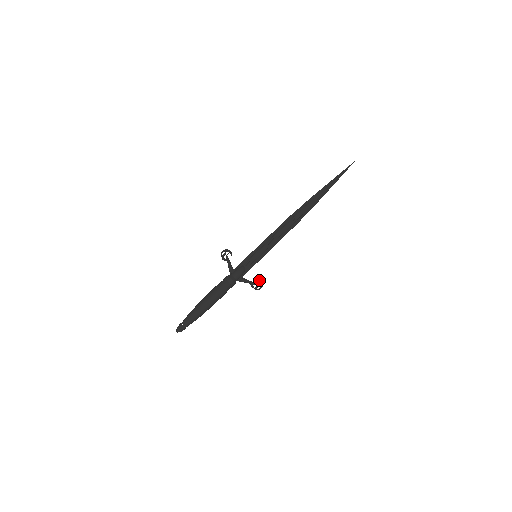
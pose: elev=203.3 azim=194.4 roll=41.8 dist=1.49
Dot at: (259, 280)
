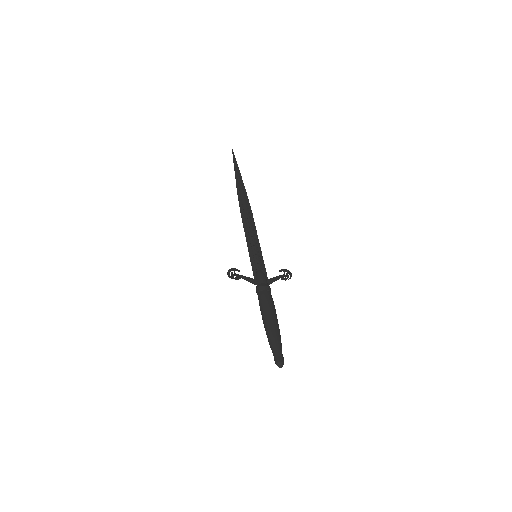
Dot at: (282, 270)
